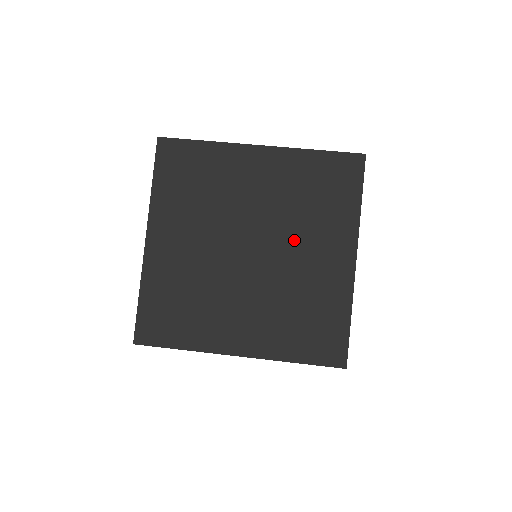
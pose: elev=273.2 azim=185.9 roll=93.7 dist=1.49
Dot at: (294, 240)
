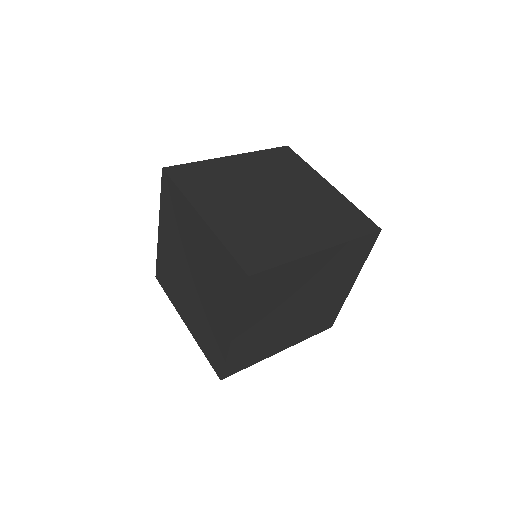
Dot at: (299, 216)
